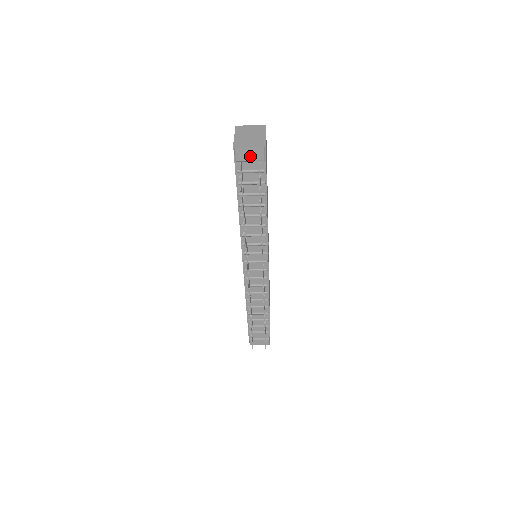
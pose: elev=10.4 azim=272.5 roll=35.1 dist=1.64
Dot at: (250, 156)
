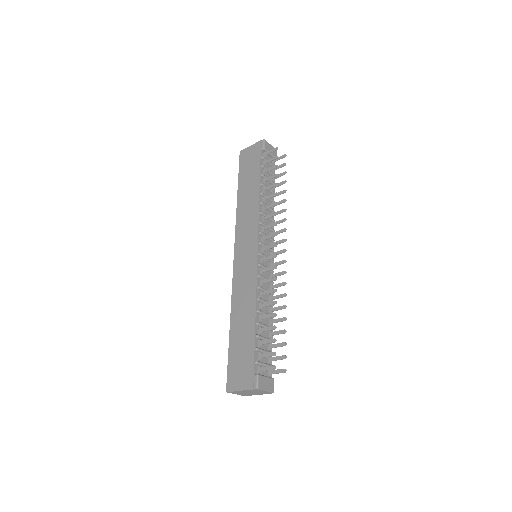
Dot at: occluded
